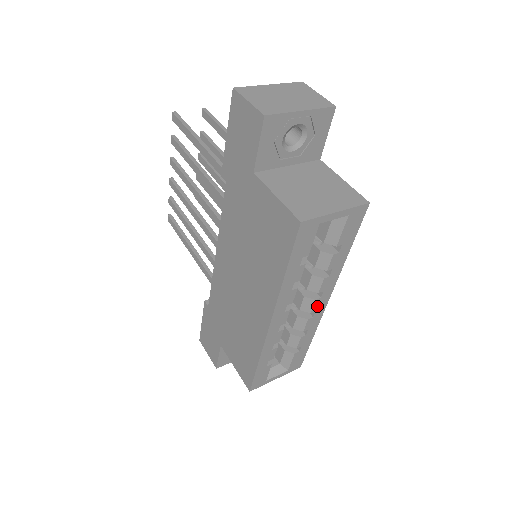
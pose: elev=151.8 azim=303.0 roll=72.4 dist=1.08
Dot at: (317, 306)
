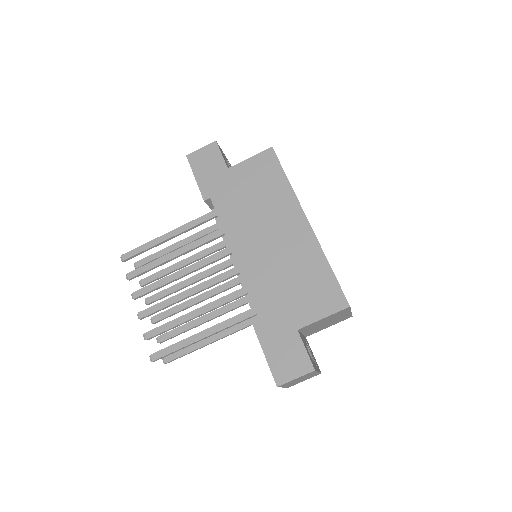
Dot at: occluded
